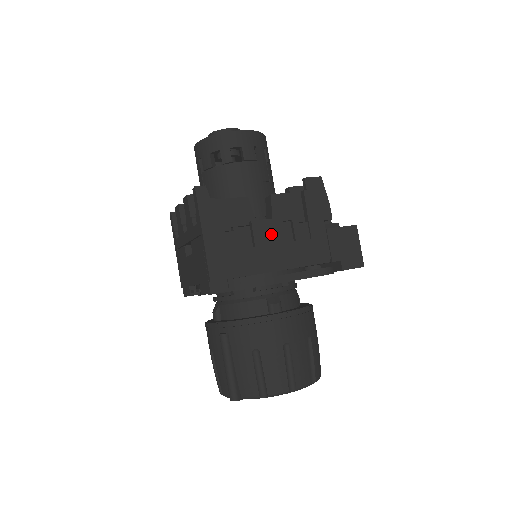
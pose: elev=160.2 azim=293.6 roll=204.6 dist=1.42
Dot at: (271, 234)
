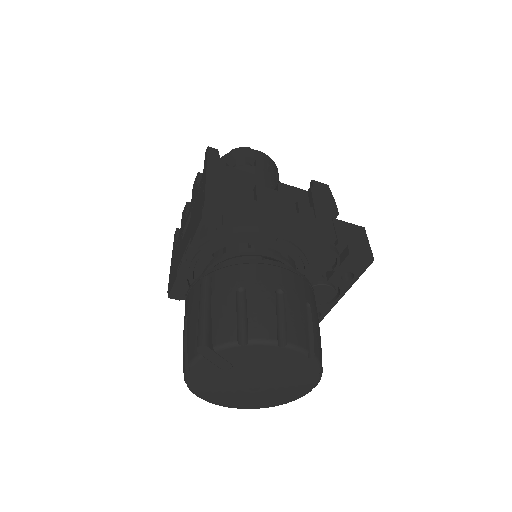
Dot at: (275, 199)
